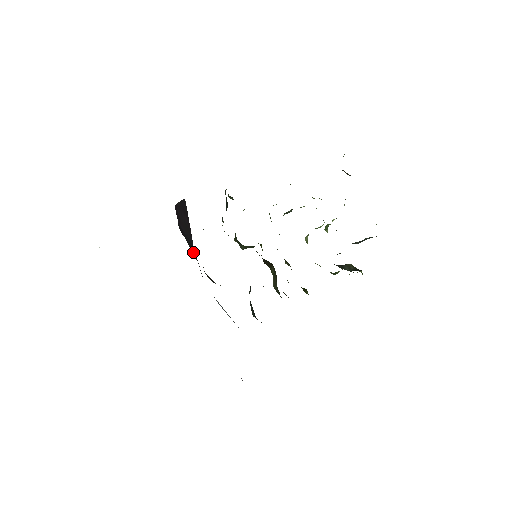
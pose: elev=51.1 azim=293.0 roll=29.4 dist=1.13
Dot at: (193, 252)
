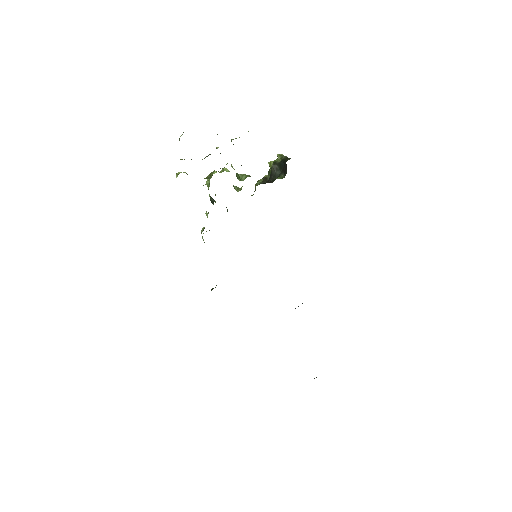
Dot at: occluded
